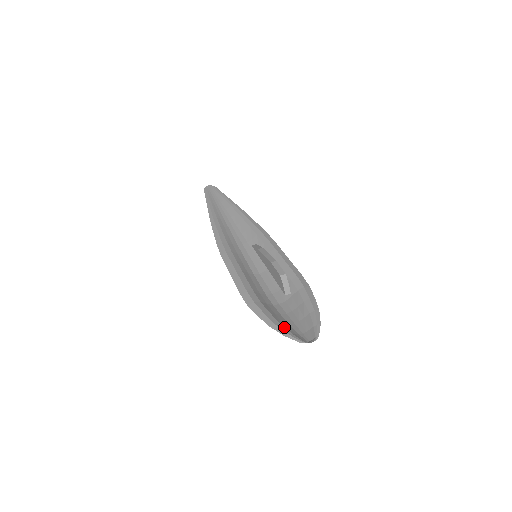
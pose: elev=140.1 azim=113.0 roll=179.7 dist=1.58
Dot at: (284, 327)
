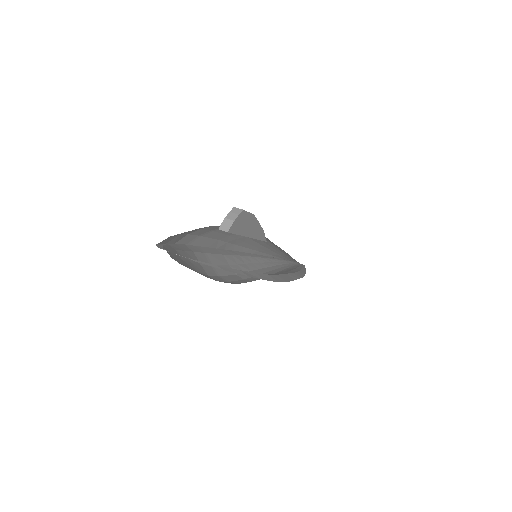
Dot at: (172, 249)
